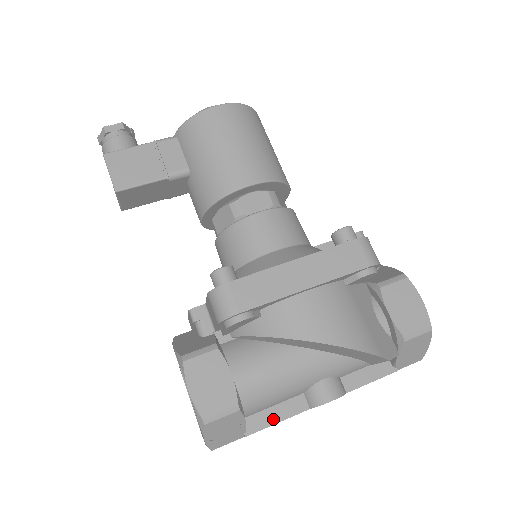
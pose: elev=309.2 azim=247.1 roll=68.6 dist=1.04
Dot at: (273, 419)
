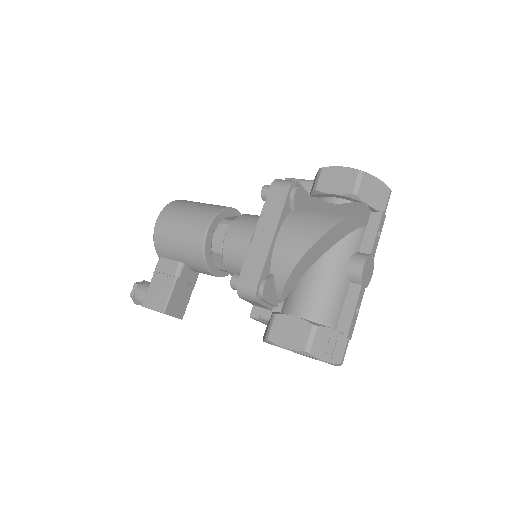
Dot at: (350, 312)
